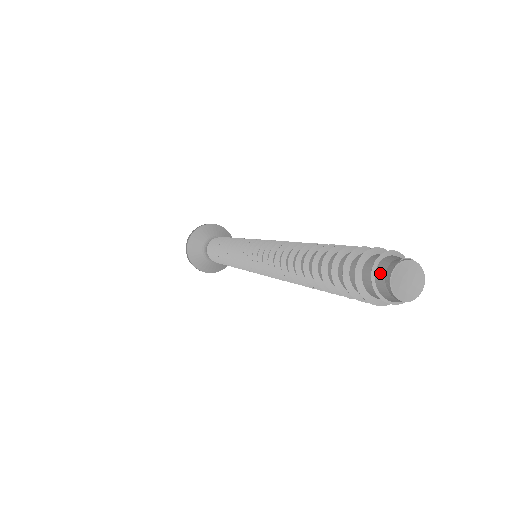
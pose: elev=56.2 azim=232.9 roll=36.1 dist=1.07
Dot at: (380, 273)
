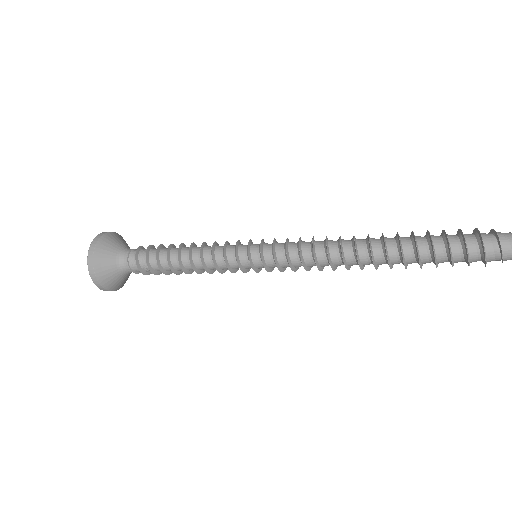
Dot at: (501, 233)
